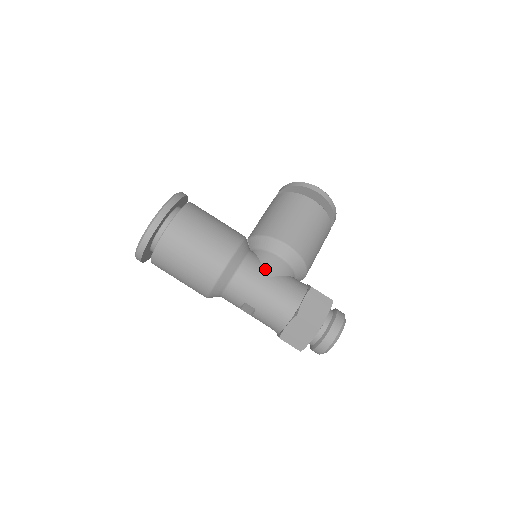
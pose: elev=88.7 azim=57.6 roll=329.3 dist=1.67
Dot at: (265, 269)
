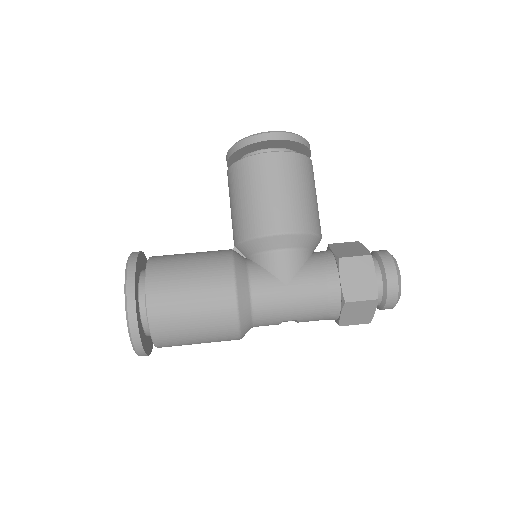
Dot at: (278, 277)
